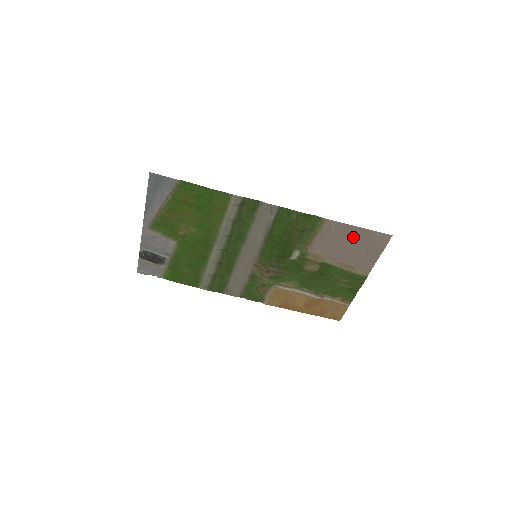
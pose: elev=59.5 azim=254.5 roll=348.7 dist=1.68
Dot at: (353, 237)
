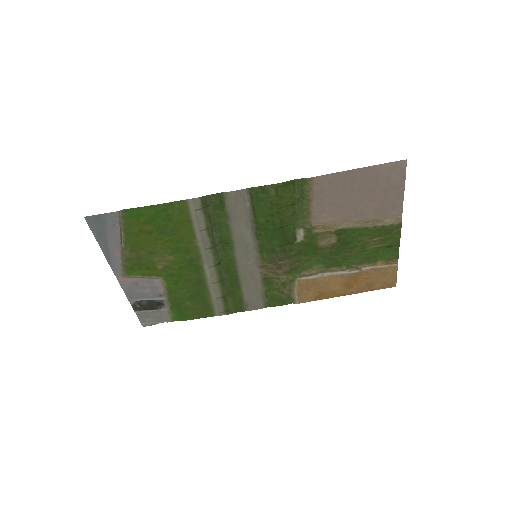
Dot at: (358, 184)
